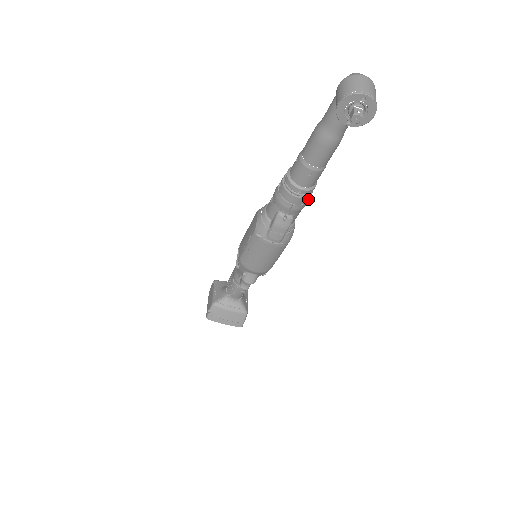
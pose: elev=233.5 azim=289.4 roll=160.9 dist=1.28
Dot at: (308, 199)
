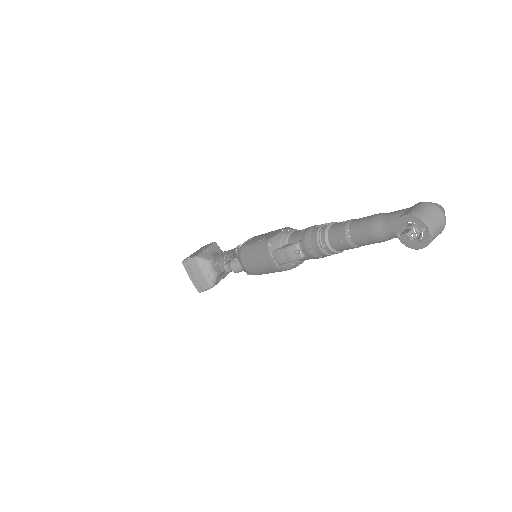
Dot at: occluded
